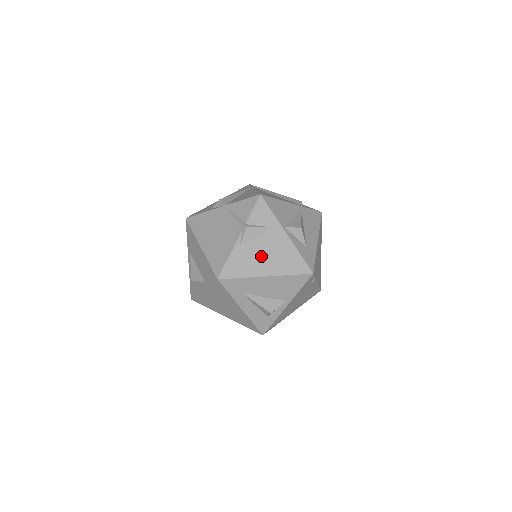
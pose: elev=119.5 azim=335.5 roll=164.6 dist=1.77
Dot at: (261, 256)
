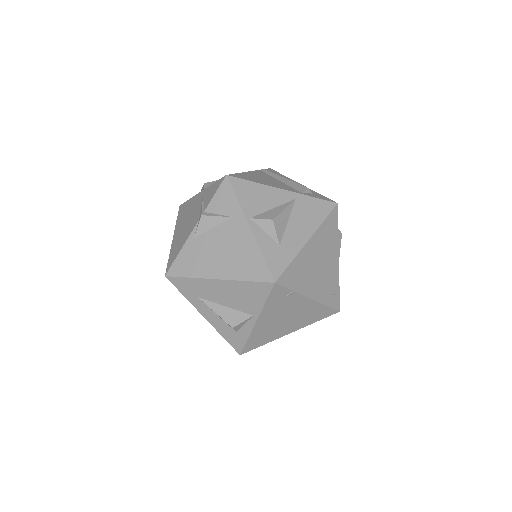
Dot at: (215, 253)
